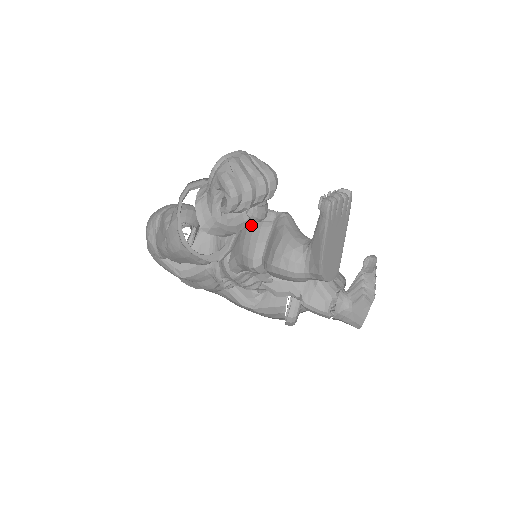
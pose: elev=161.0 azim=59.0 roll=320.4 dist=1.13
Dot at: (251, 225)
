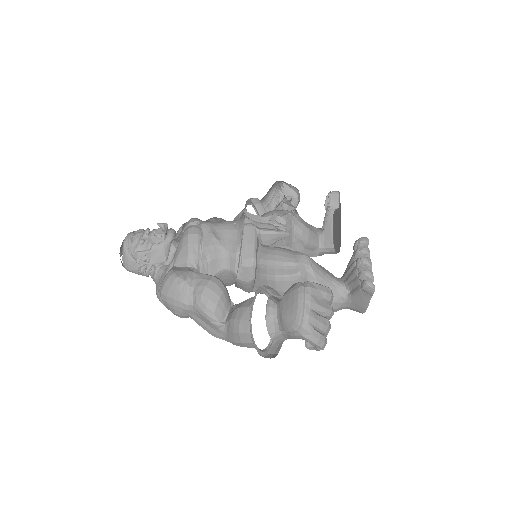
Dot at: (279, 279)
